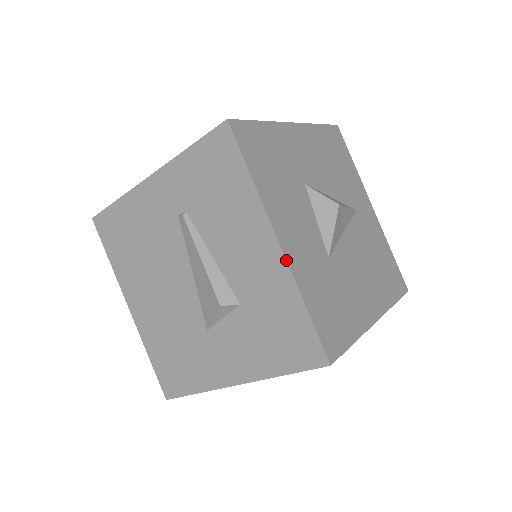
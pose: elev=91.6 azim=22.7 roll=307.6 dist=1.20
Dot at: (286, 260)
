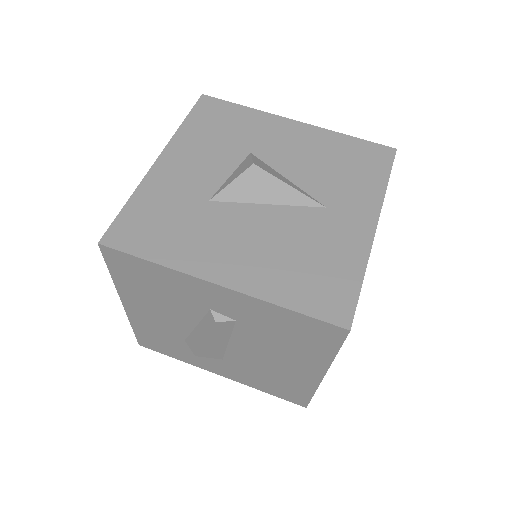
Dot at: (149, 170)
